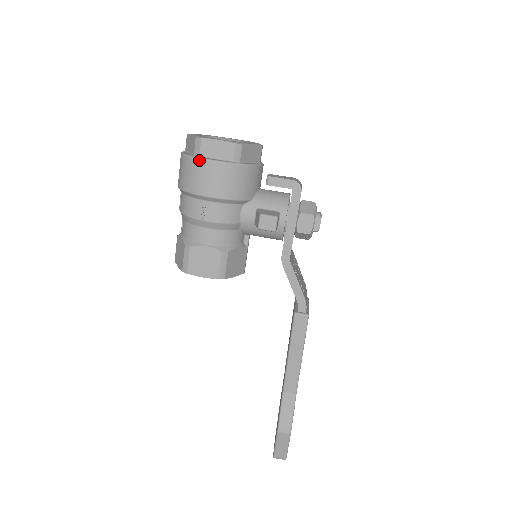
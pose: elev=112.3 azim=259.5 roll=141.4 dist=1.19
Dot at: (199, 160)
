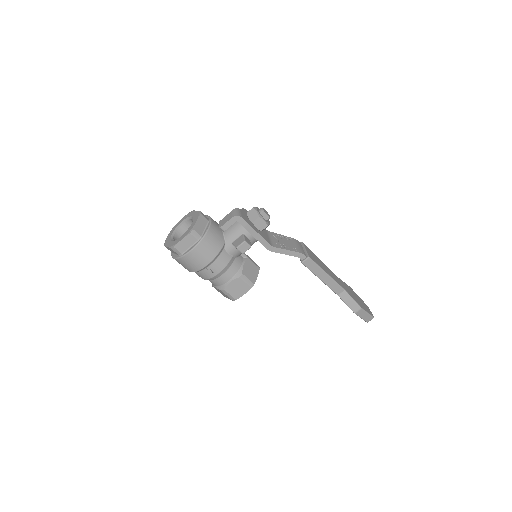
Dot at: (184, 257)
